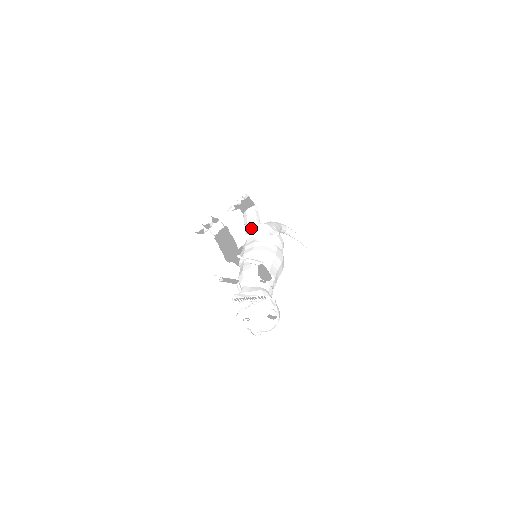
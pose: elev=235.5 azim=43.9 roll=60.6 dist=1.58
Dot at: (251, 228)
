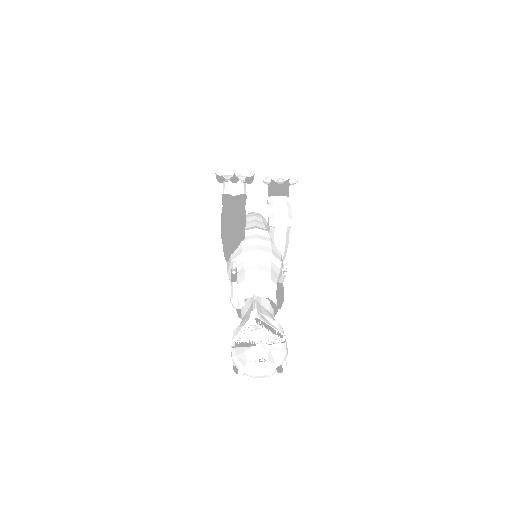
Dot at: (283, 225)
